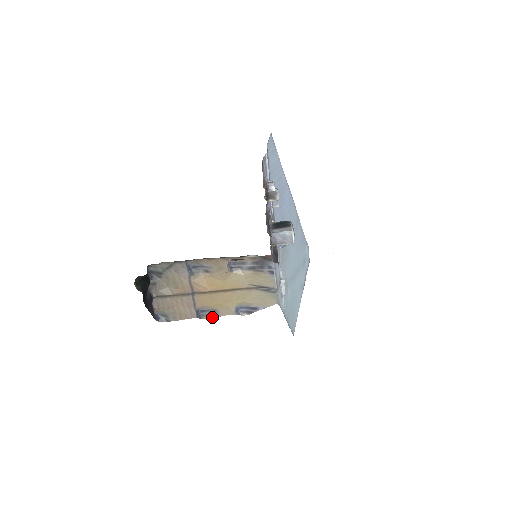
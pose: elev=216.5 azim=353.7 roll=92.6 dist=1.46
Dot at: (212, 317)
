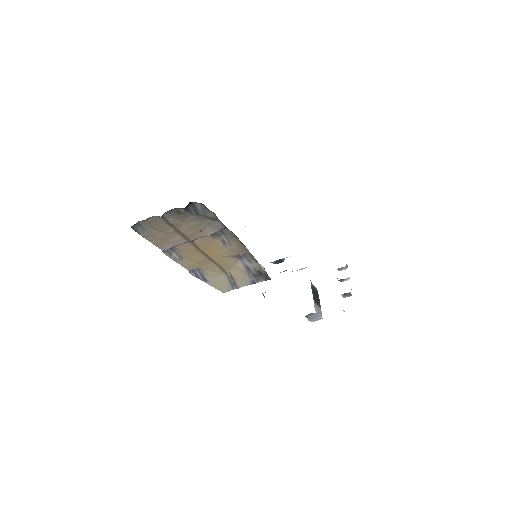
Dot at: (171, 257)
